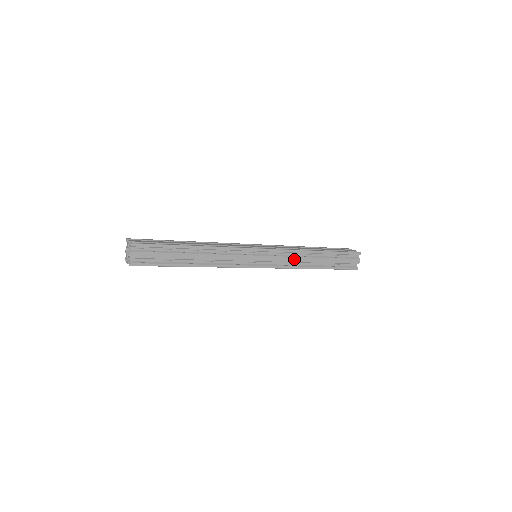
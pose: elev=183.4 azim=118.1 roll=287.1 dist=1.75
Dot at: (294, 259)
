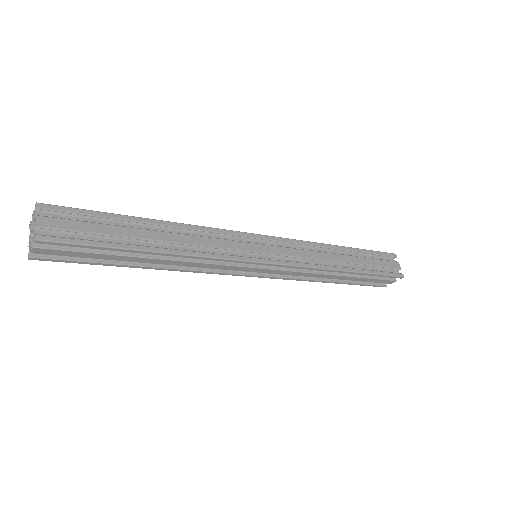
Dot at: (308, 274)
